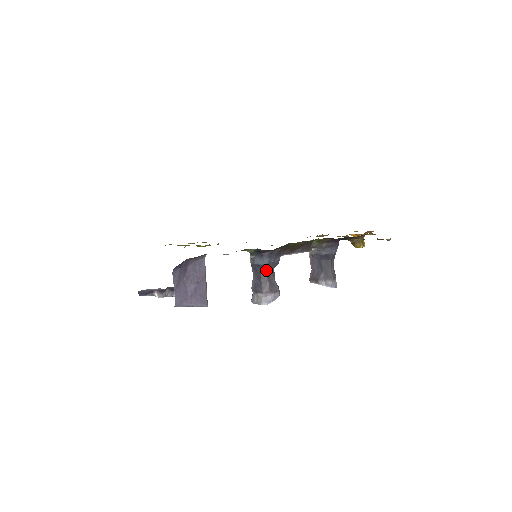
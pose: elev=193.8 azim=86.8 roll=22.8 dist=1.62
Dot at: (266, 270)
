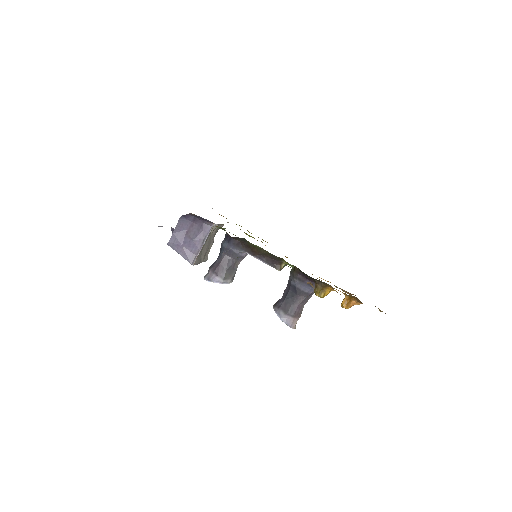
Dot at: (224, 254)
